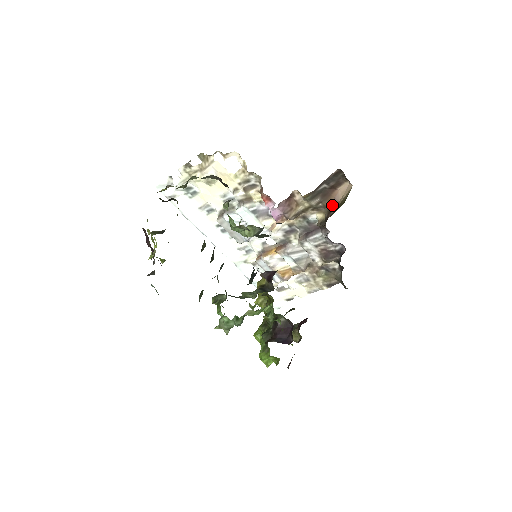
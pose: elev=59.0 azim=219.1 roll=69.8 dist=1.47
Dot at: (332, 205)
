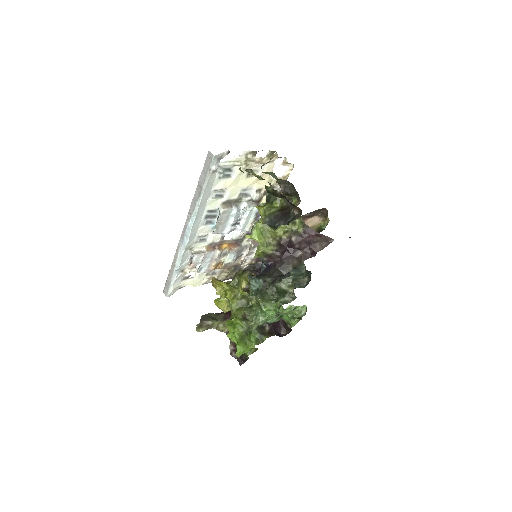
Dot at: occluded
